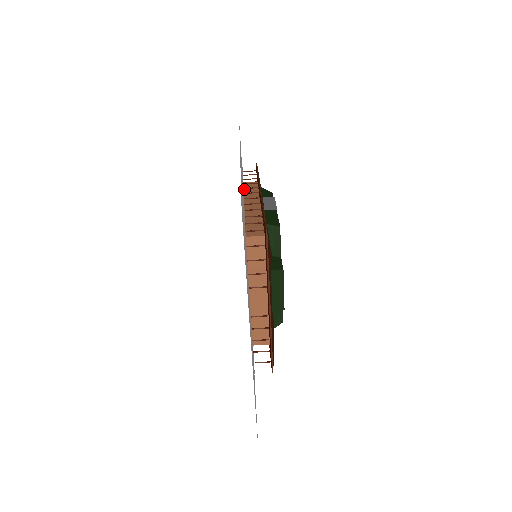
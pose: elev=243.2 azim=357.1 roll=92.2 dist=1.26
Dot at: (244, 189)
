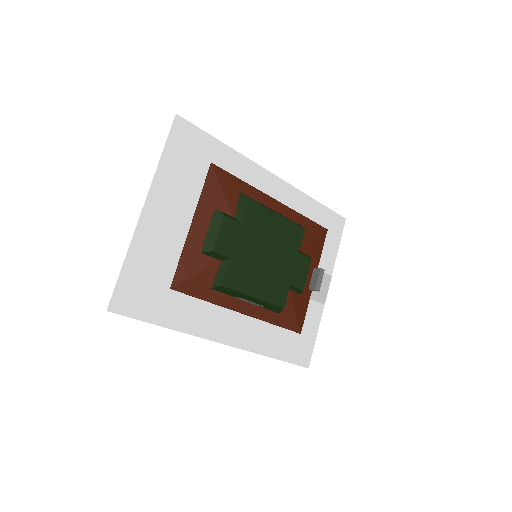
Dot at: occluded
